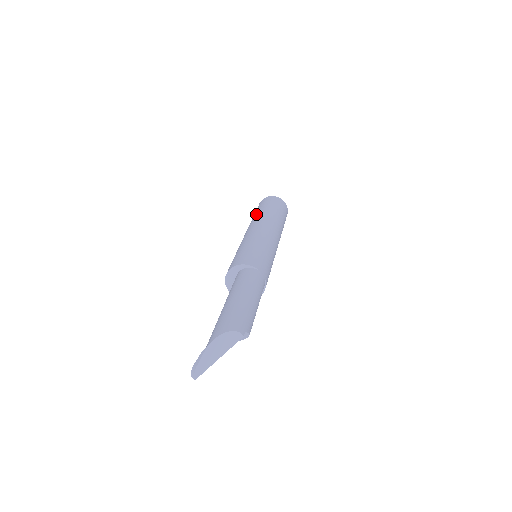
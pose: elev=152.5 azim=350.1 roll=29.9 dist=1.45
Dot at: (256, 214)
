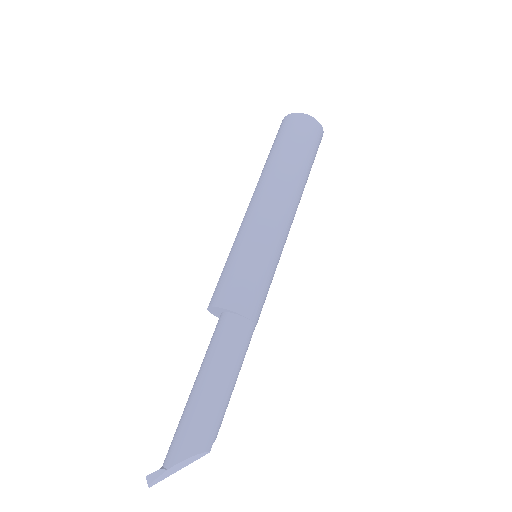
Dot at: (275, 162)
